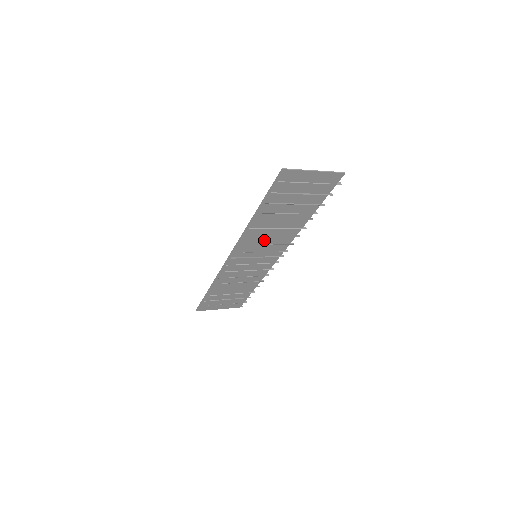
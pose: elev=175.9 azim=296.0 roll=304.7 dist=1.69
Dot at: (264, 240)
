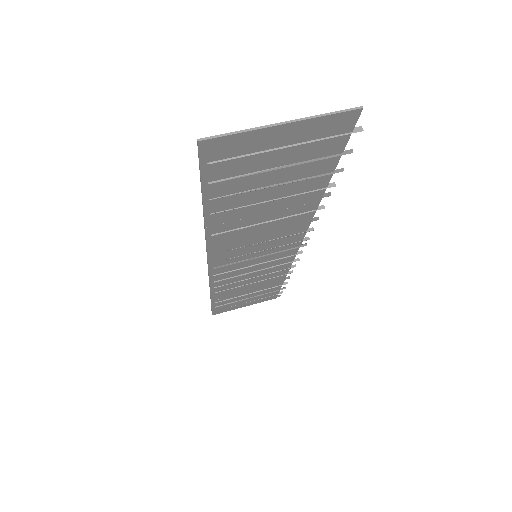
Dot at: (254, 239)
